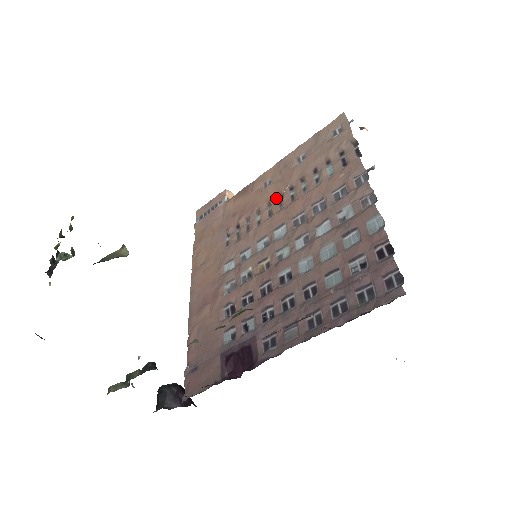
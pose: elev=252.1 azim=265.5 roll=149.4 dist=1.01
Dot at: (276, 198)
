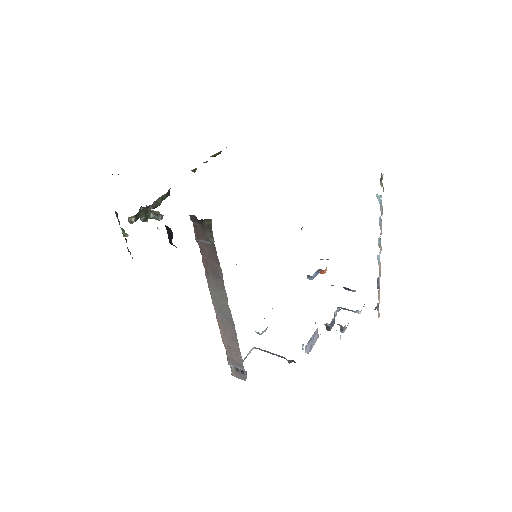
Dot at: occluded
